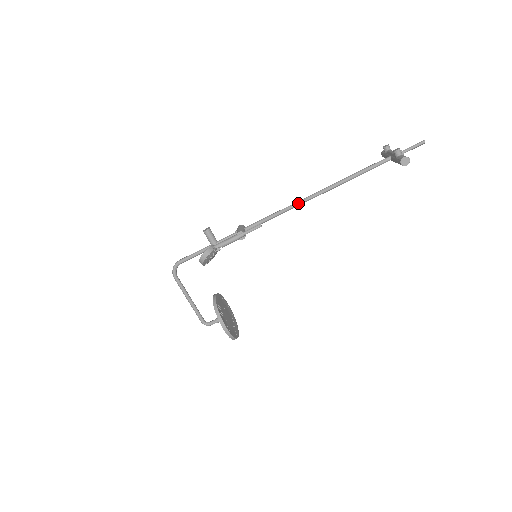
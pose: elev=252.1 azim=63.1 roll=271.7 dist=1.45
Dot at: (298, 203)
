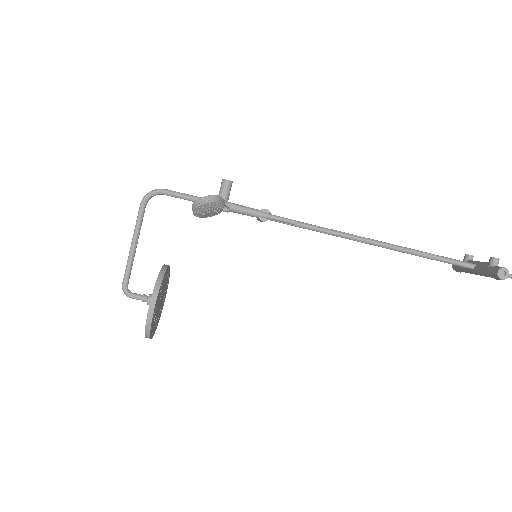
Dot at: (349, 235)
